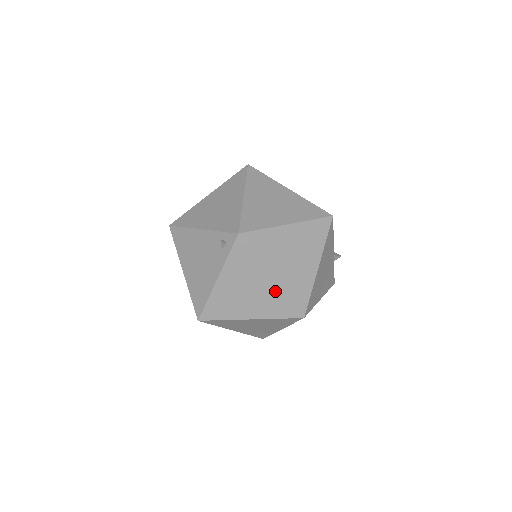
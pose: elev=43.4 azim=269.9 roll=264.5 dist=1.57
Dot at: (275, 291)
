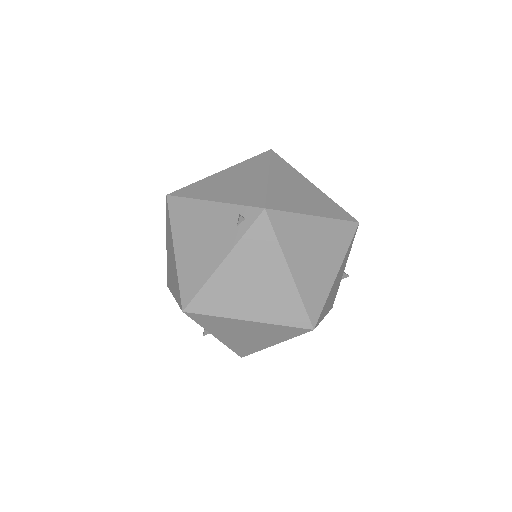
Dot at: (289, 289)
